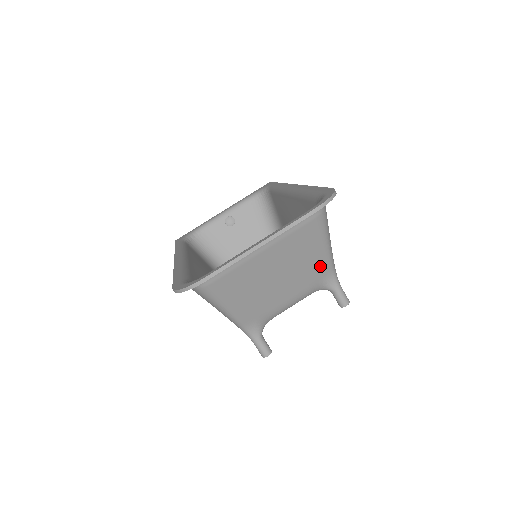
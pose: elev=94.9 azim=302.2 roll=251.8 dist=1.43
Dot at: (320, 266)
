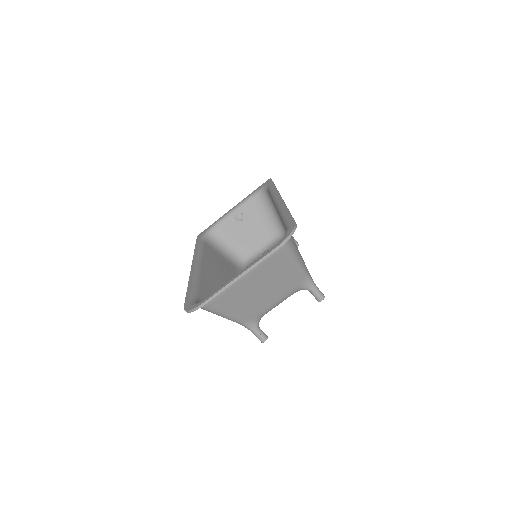
Dot at: (294, 277)
